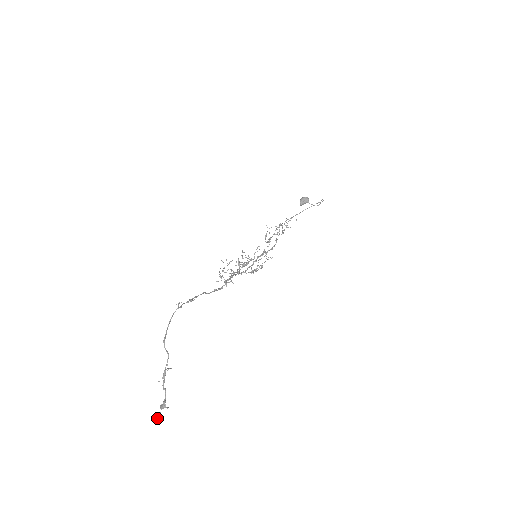
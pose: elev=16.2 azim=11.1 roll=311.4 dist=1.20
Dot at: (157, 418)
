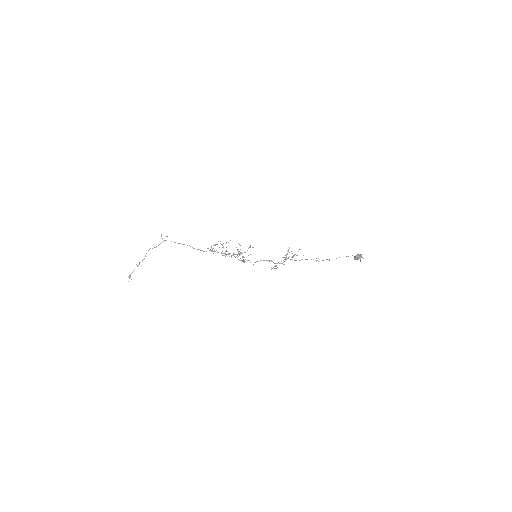
Dot at: occluded
